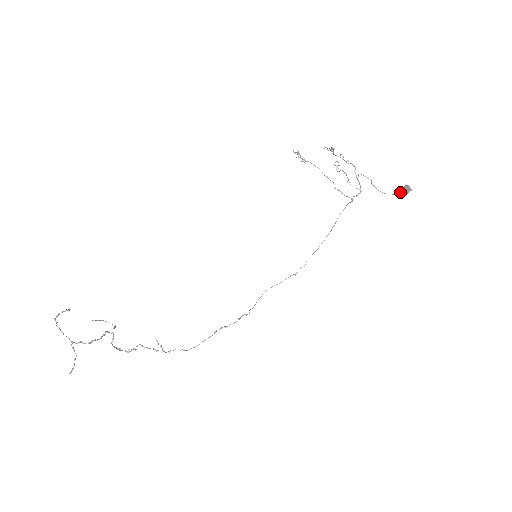
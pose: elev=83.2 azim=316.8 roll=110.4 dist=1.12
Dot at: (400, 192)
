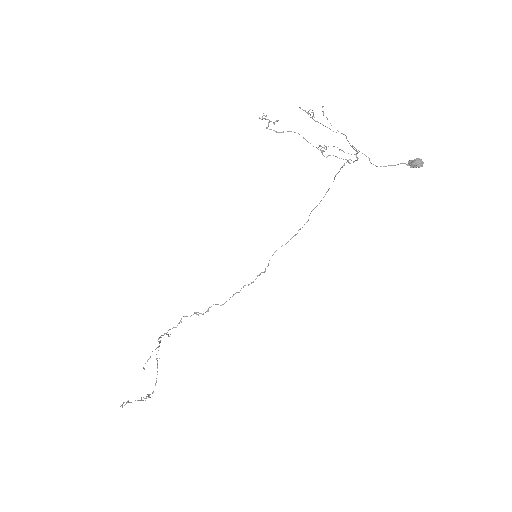
Dot at: (408, 164)
